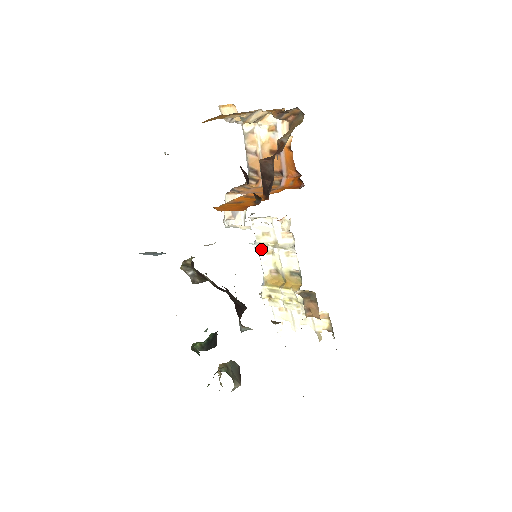
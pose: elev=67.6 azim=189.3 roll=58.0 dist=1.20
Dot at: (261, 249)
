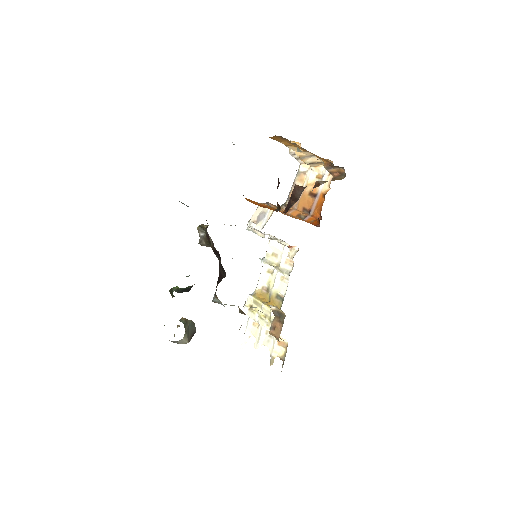
Dot at: (265, 266)
